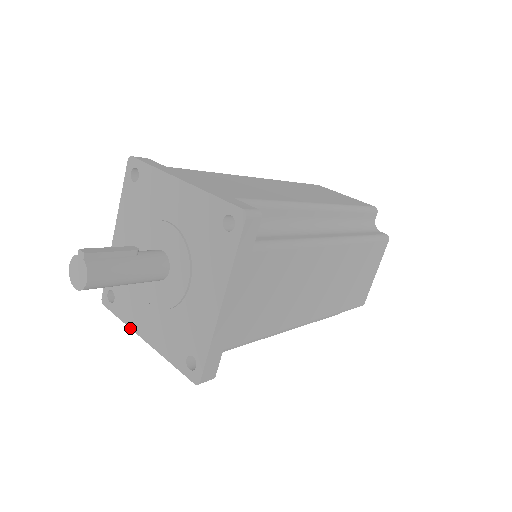
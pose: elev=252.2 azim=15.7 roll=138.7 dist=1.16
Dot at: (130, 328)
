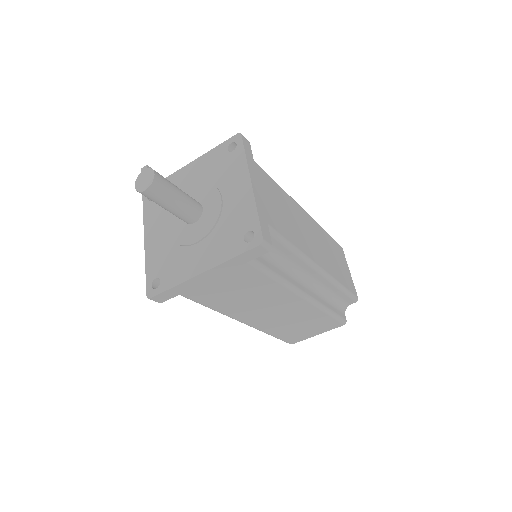
Dot at: (184, 281)
